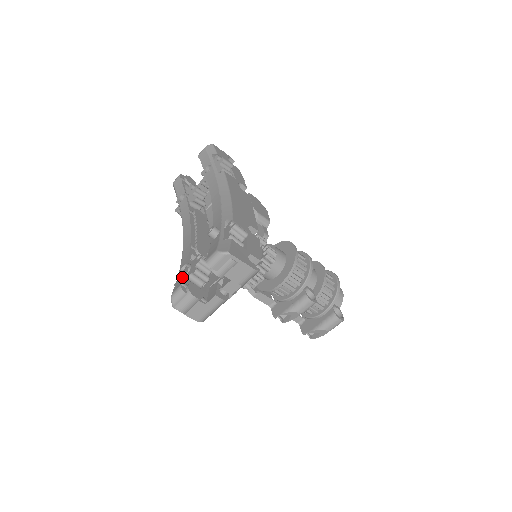
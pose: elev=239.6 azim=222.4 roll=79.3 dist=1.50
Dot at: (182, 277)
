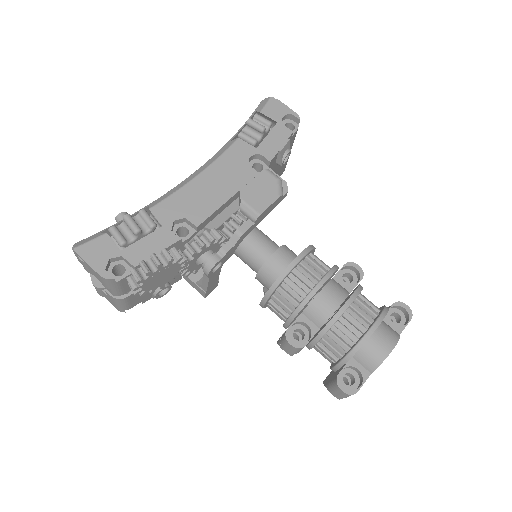
Dot at: occluded
